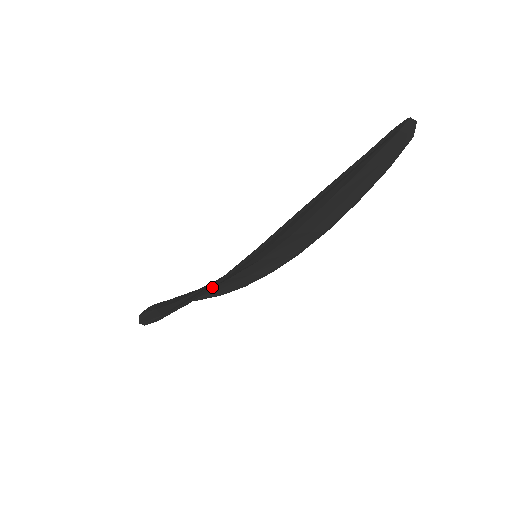
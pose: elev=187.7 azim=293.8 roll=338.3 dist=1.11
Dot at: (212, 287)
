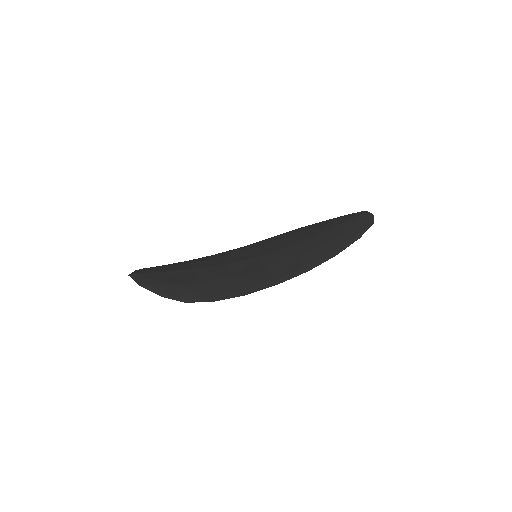
Dot at: (267, 285)
